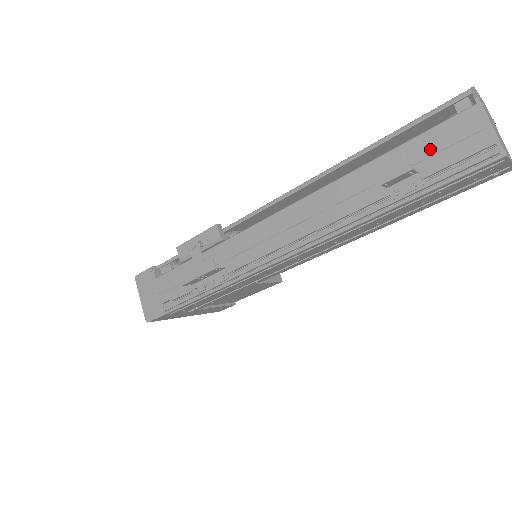
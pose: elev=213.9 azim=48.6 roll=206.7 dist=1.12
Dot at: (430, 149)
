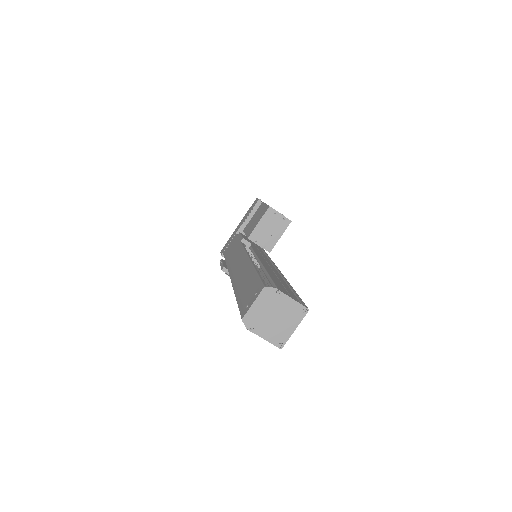
Dot at: occluded
